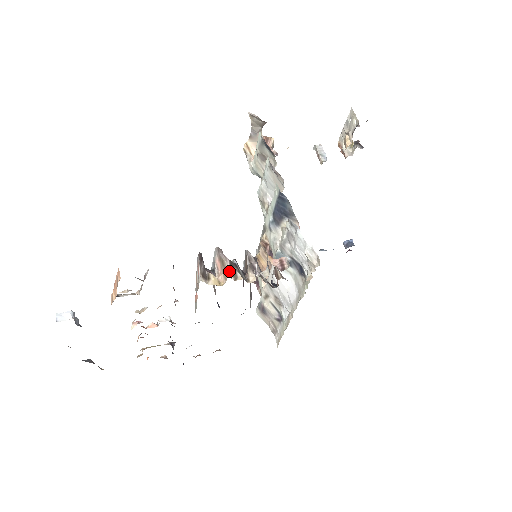
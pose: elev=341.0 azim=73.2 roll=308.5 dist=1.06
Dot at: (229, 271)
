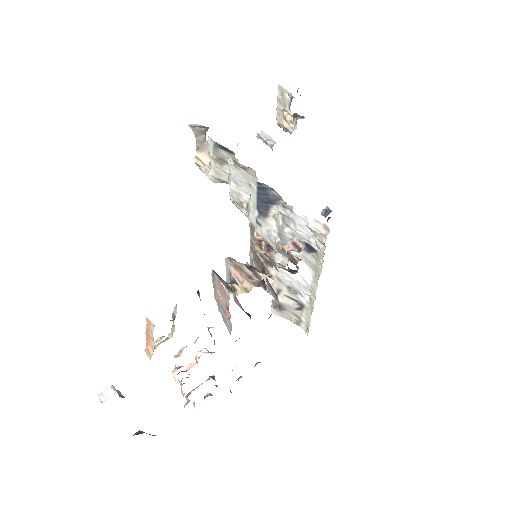
Dot at: (250, 274)
